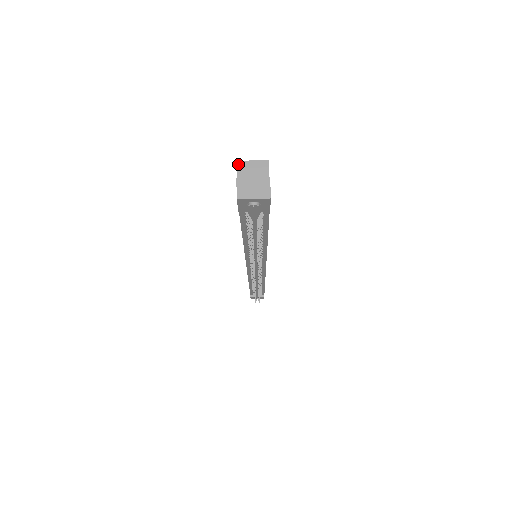
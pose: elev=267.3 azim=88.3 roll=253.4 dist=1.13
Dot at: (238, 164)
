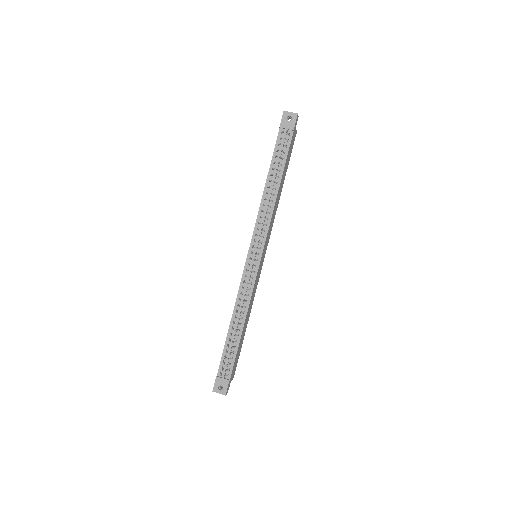
Dot at: occluded
